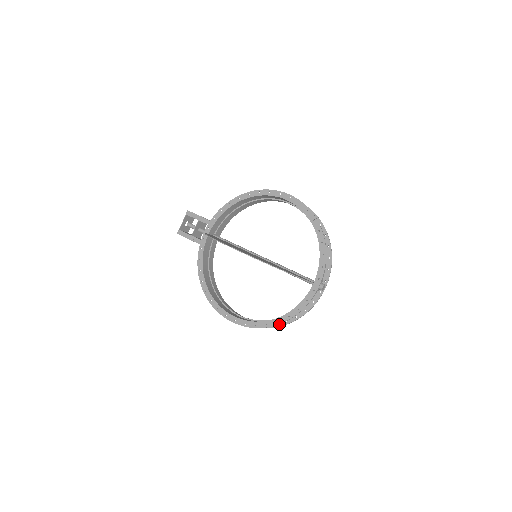
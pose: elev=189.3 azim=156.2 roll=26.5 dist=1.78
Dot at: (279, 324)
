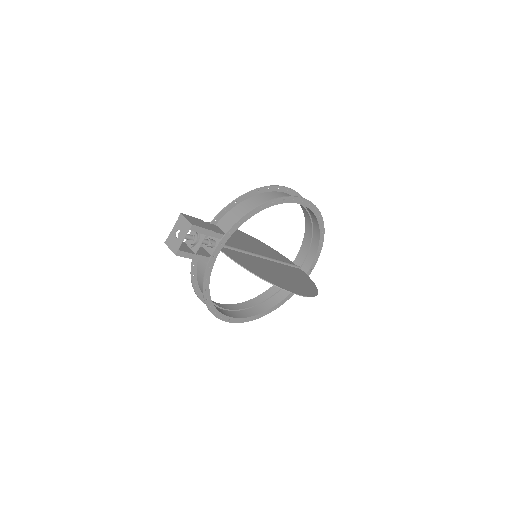
Dot at: occluded
